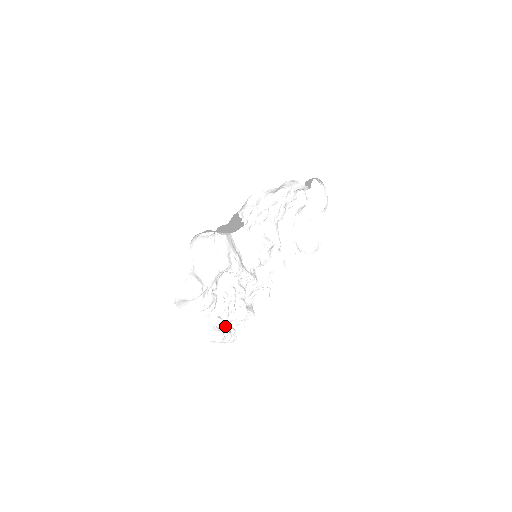
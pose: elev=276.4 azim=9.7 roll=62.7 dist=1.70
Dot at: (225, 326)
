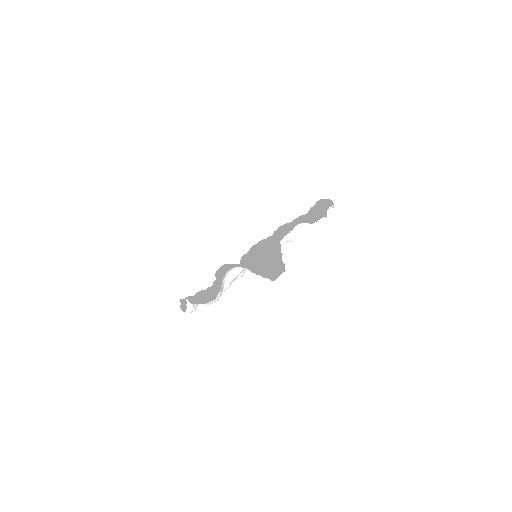
Dot at: occluded
